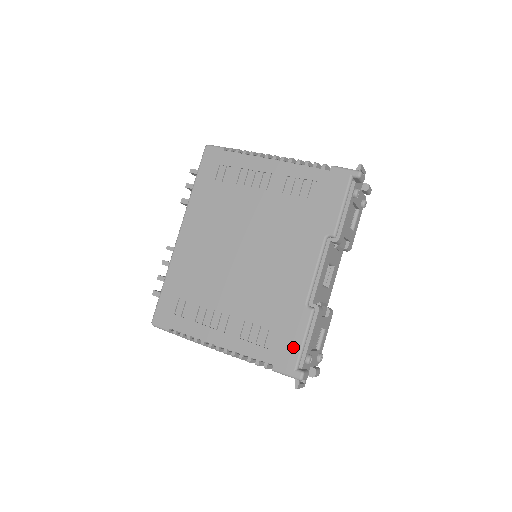
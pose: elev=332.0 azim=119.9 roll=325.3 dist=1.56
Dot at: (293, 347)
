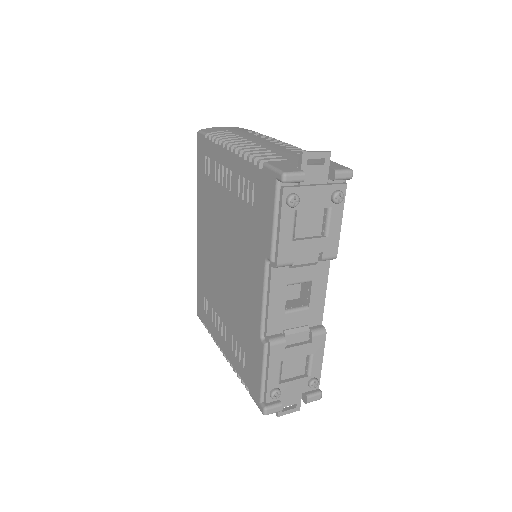
Dot at: (257, 379)
